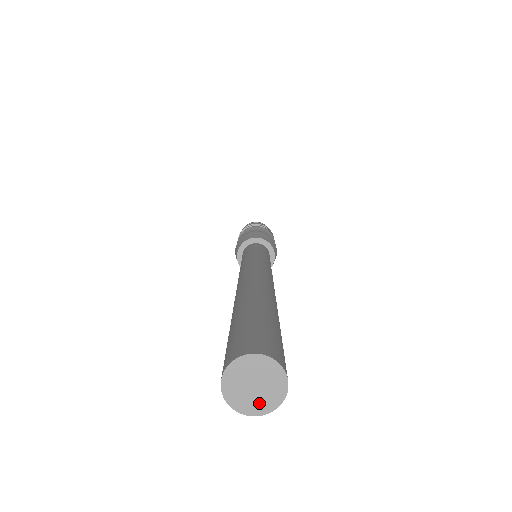
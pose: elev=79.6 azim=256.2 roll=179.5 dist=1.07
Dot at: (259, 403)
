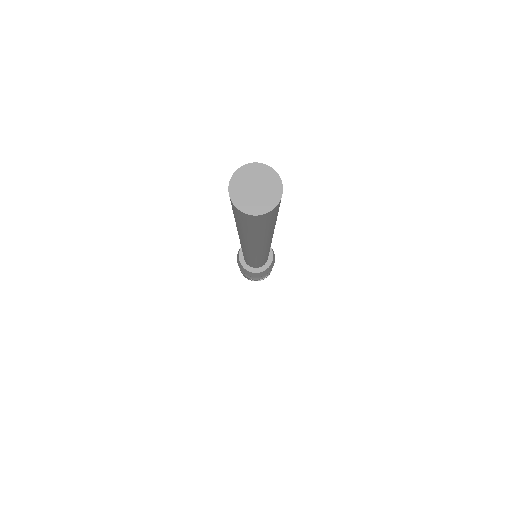
Dot at: (263, 203)
